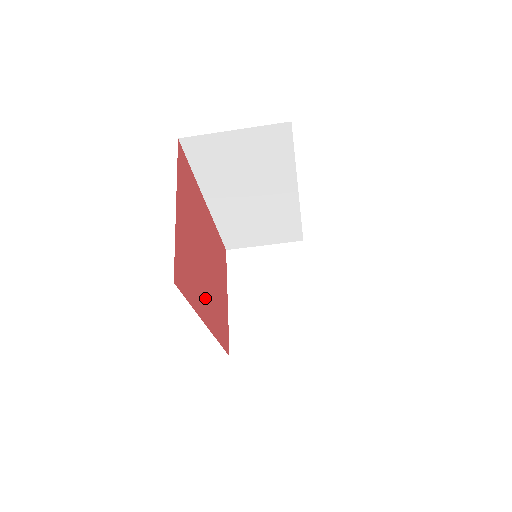
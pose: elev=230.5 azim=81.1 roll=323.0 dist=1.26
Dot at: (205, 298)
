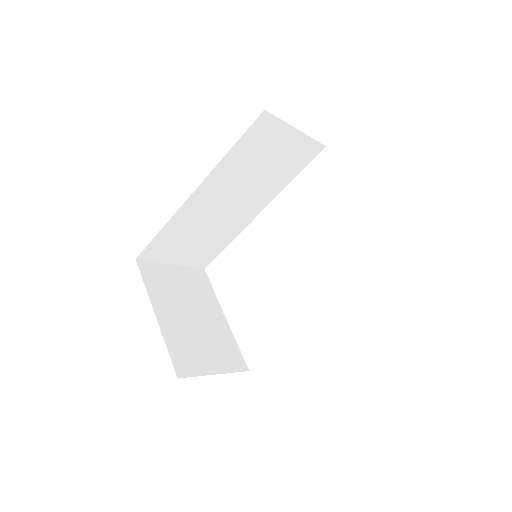
Dot at: occluded
